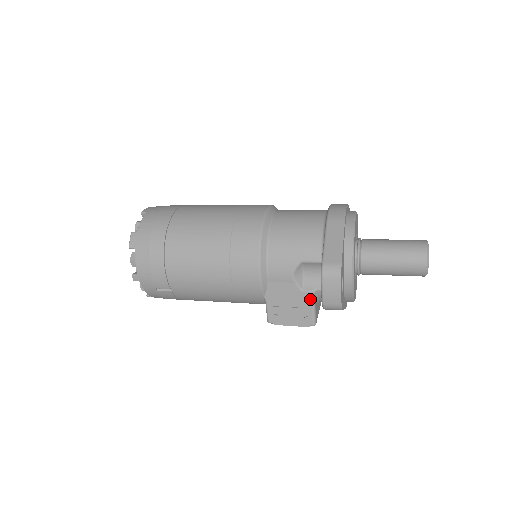
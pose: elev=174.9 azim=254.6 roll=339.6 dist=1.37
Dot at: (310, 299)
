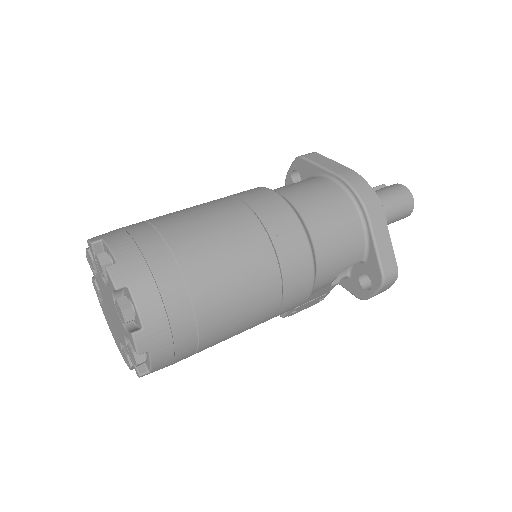
Dot at: occluded
